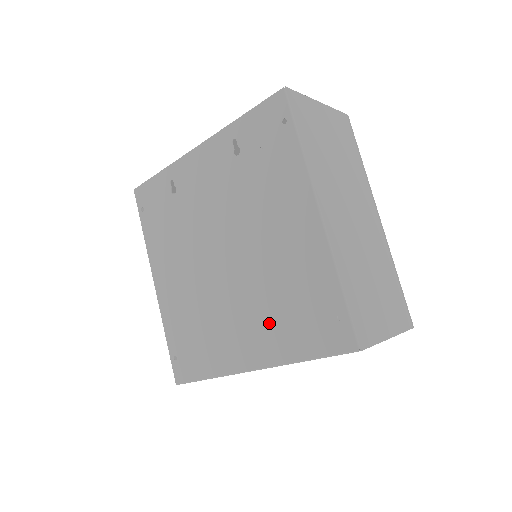
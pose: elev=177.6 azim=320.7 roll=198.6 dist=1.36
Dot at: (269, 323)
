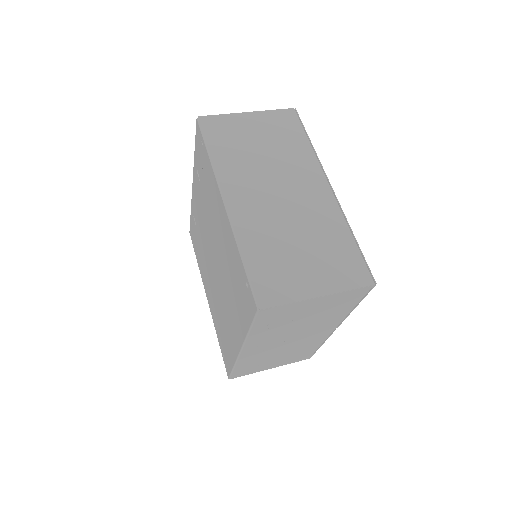
Dot at: (234, 307)
